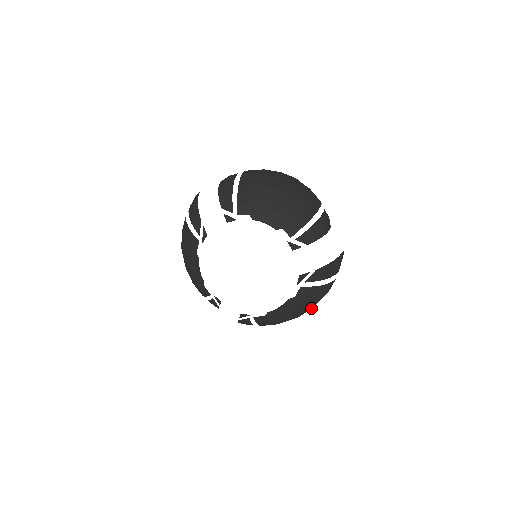
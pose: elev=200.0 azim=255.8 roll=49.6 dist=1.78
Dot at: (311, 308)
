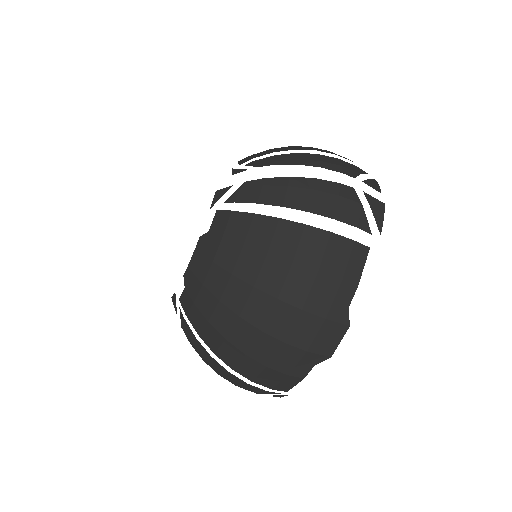
Dot at: (270, 293)
